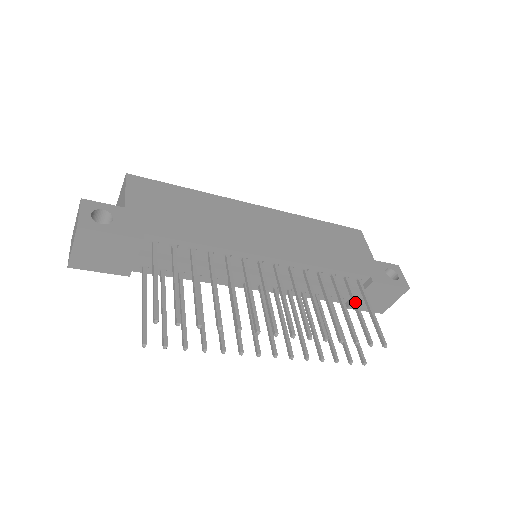
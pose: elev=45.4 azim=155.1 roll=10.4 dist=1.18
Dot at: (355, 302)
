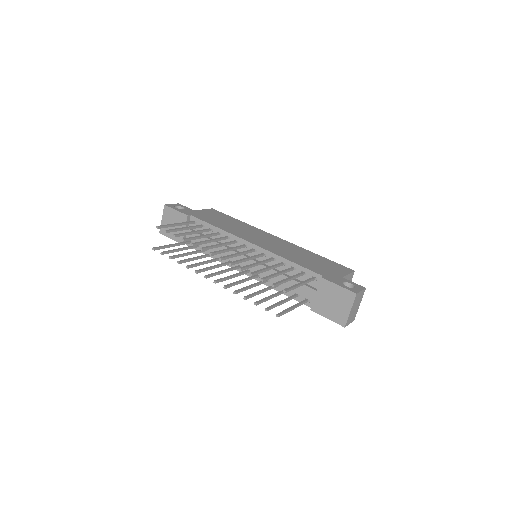
Dot at: (291, 276)
